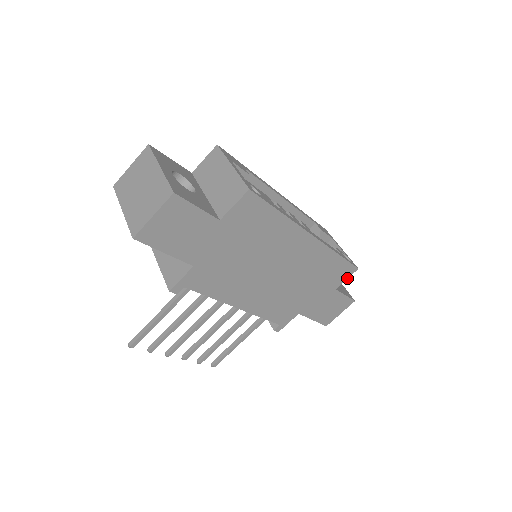
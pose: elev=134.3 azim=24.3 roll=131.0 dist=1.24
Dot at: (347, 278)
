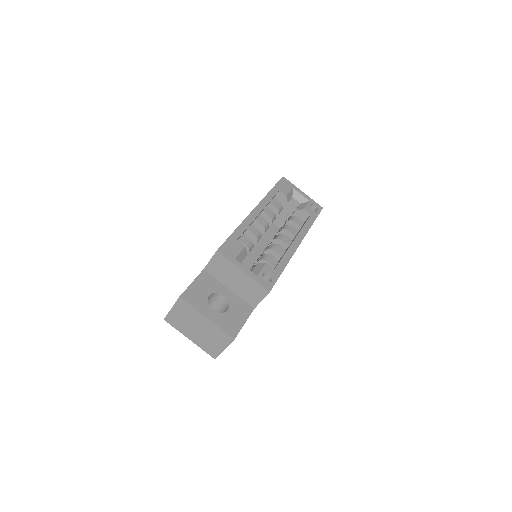
Dot at: occluded
